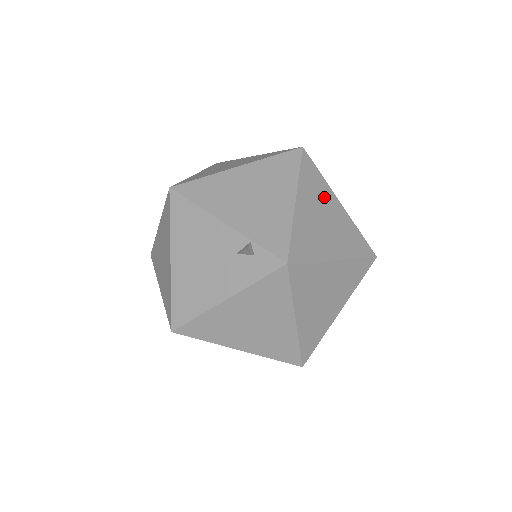
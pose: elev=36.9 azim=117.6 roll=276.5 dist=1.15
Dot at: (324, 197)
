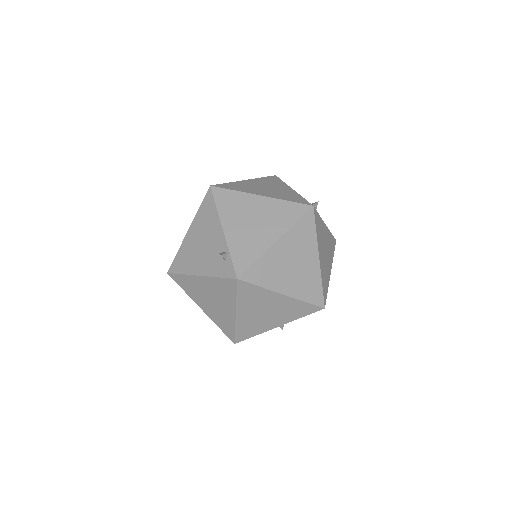
Dot at: (306, 248)
